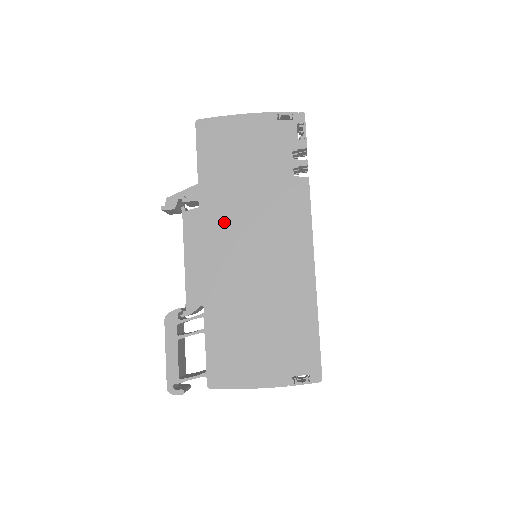
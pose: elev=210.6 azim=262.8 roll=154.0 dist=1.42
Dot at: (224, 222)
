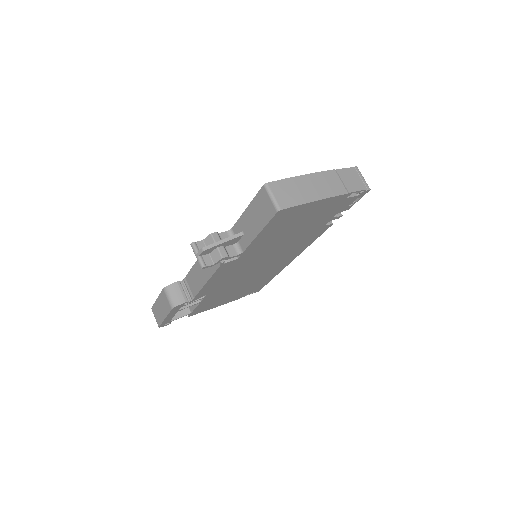
Dot at: (252, 260)
